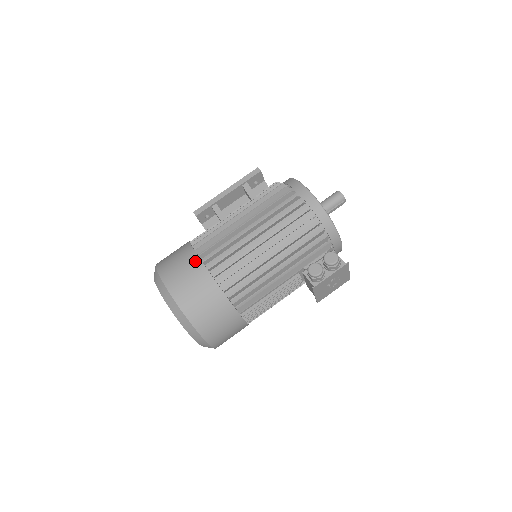
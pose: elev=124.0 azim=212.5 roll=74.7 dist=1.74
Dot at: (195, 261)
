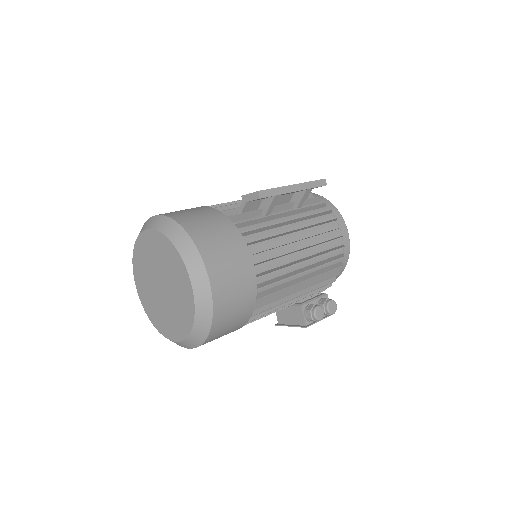
Dot at: (247, 261)
